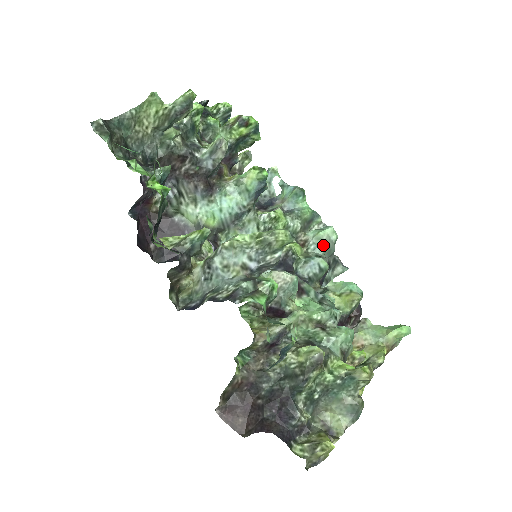
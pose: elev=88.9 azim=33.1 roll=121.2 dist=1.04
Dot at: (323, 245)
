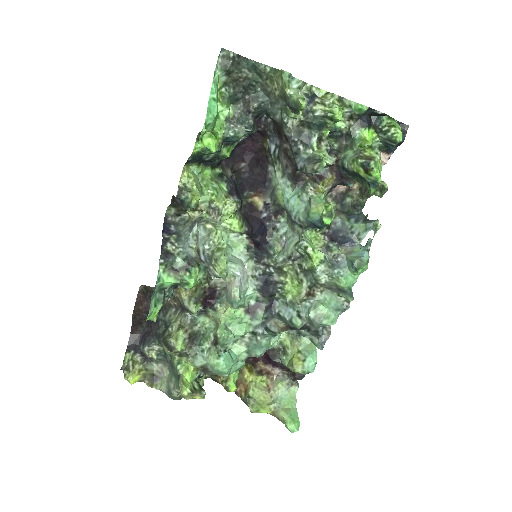
Dot at: (310, 313)
